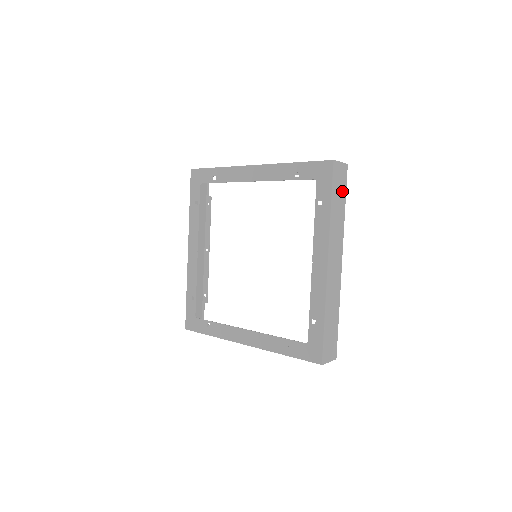
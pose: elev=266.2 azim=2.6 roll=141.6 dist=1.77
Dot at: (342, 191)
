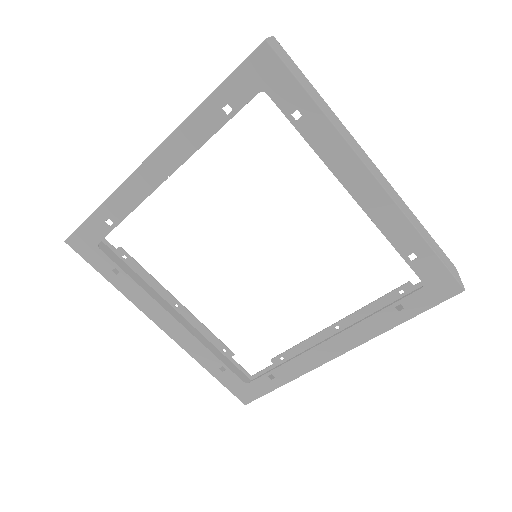
Dot at: occluded
